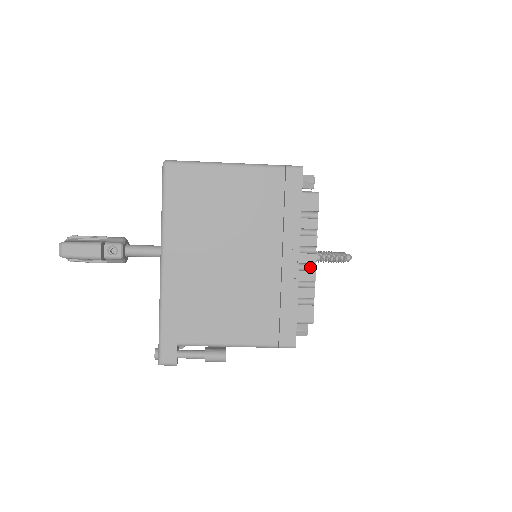
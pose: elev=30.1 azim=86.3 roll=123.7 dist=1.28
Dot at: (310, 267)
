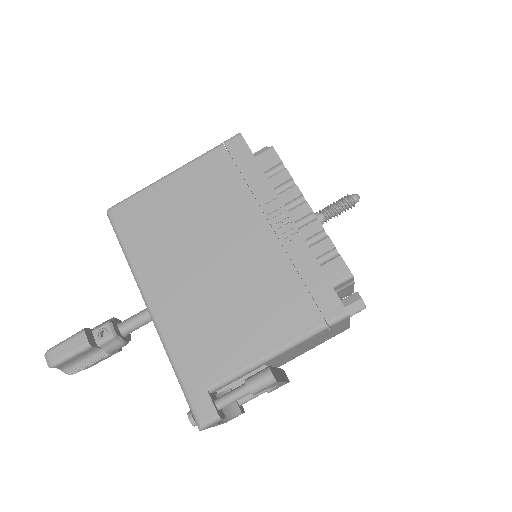
Dot at: (310, 220)
